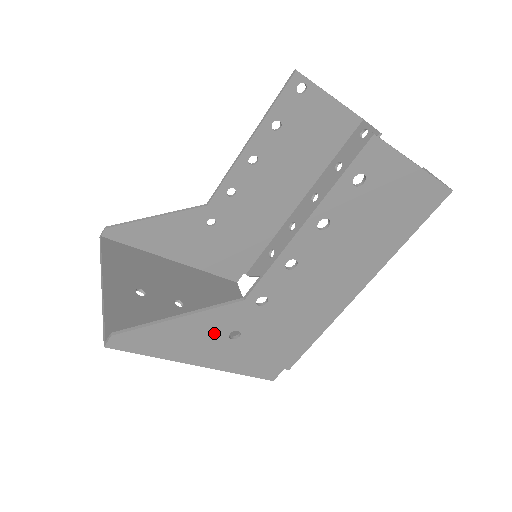
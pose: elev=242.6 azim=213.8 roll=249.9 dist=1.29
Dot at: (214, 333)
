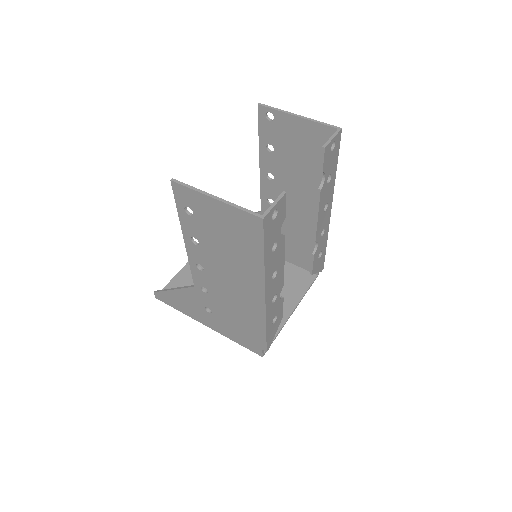
Dot at: (197, 305)
